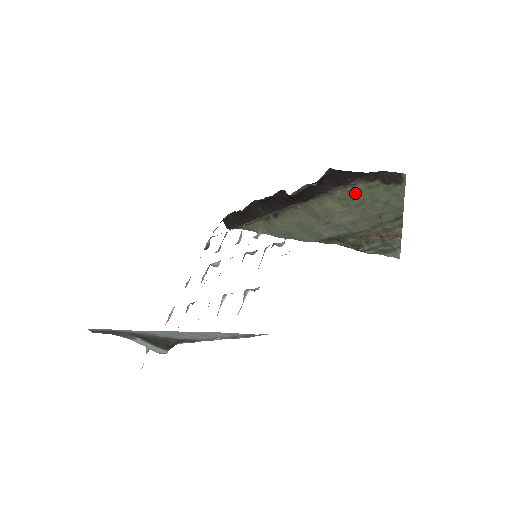
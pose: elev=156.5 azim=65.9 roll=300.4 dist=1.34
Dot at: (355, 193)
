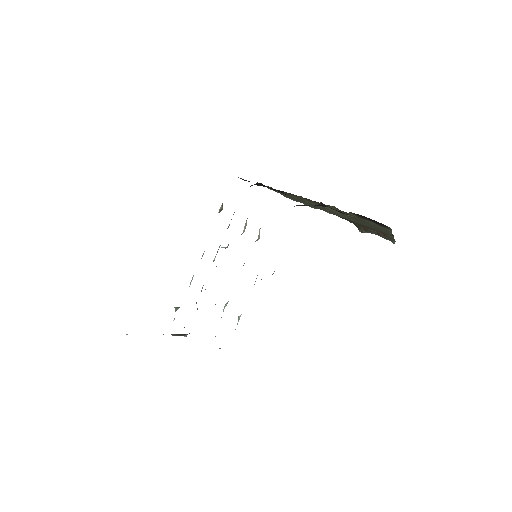
Dot at: (348, 214)
